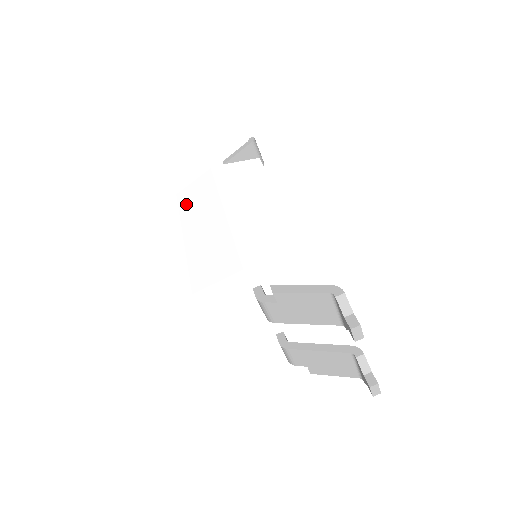
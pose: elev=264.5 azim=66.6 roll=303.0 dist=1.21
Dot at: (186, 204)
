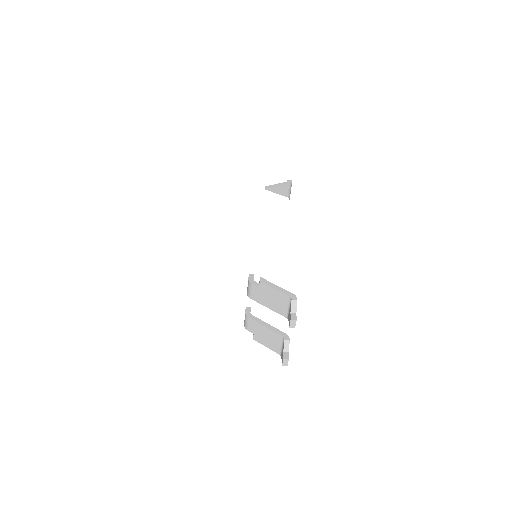
Dot at: (231, 202)
